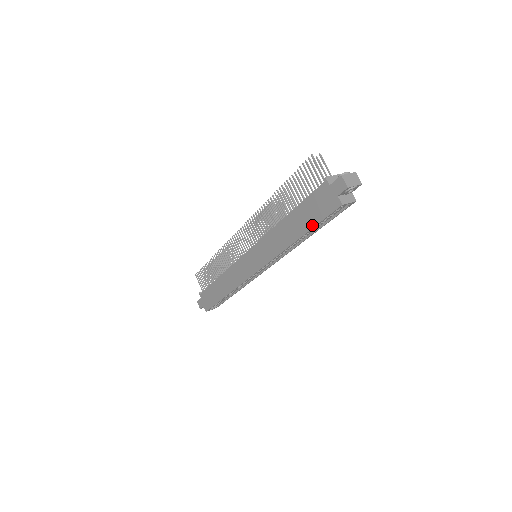
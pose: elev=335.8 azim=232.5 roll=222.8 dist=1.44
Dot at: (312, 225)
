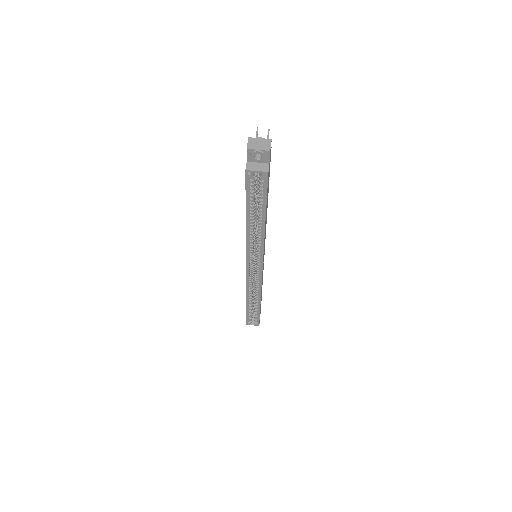
Dot at: (246, 202)
